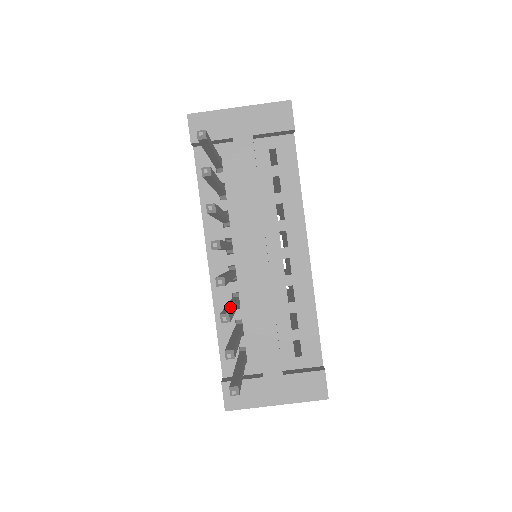
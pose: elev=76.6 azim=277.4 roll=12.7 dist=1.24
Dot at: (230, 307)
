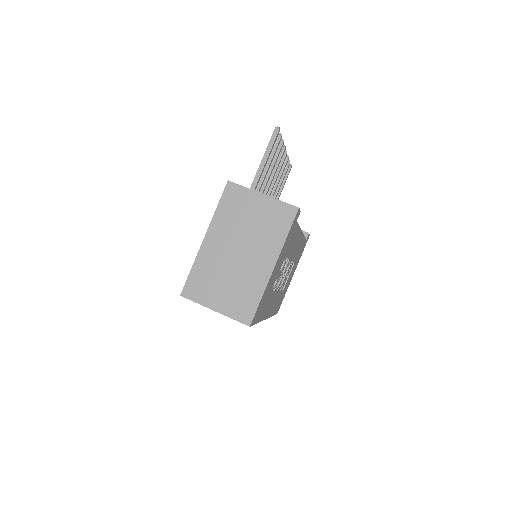
Dot at: (275, 163)
